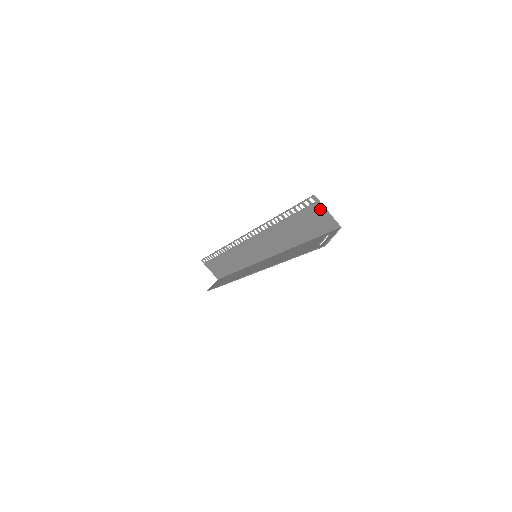
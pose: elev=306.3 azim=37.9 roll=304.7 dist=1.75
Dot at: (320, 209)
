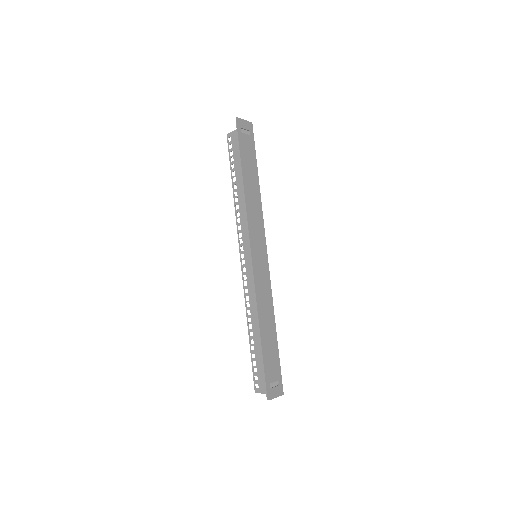
Dot at: (236, 135)
